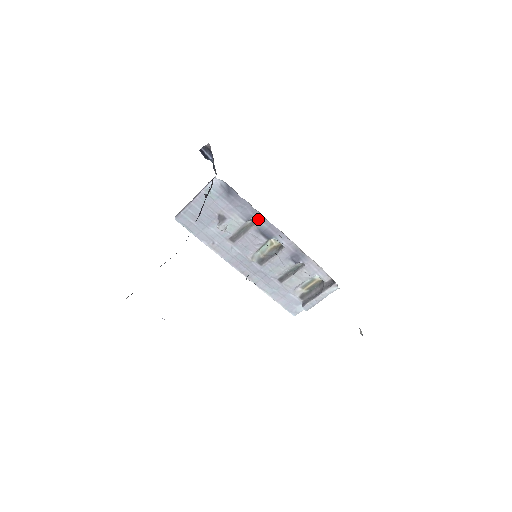
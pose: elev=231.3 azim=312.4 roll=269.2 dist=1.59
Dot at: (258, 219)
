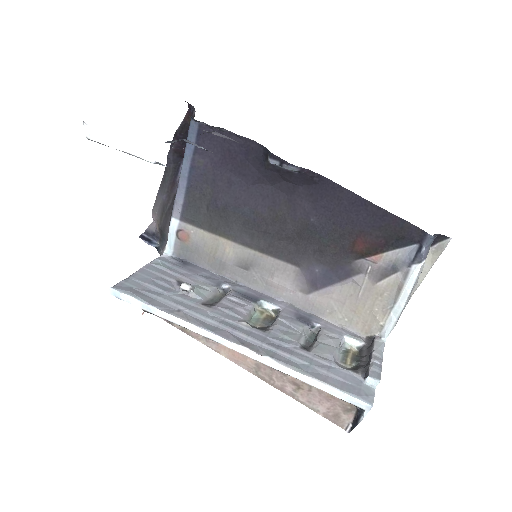
Dot at: (231, 284)
